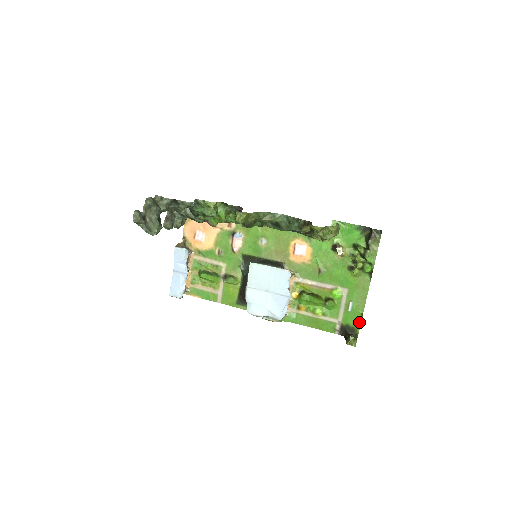
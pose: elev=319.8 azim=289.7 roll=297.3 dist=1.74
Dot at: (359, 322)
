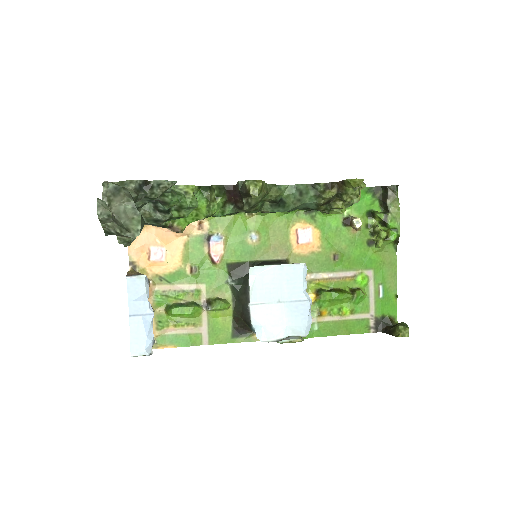
Dot at: (395, 308)
